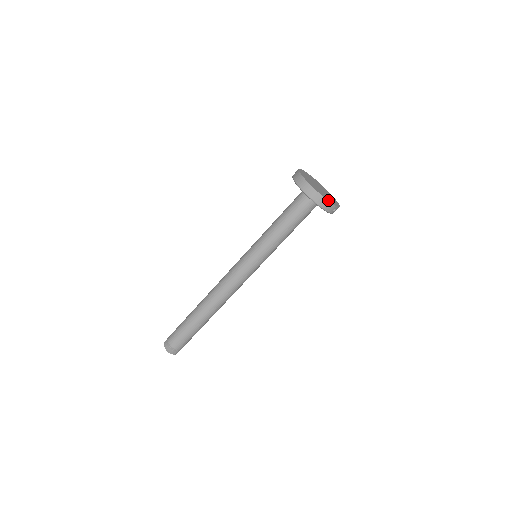
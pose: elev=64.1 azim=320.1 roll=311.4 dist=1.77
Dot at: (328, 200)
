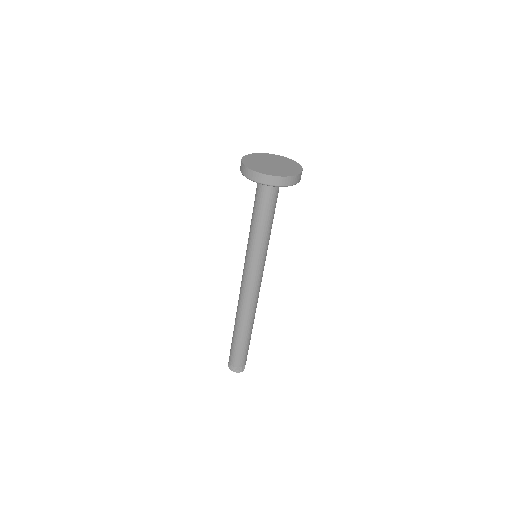
Dot at: (297, 173)
